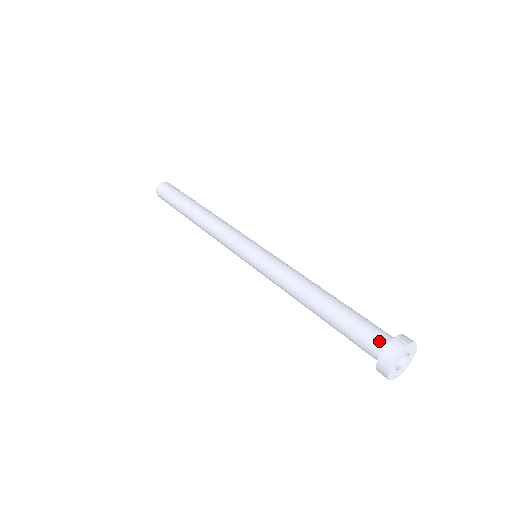
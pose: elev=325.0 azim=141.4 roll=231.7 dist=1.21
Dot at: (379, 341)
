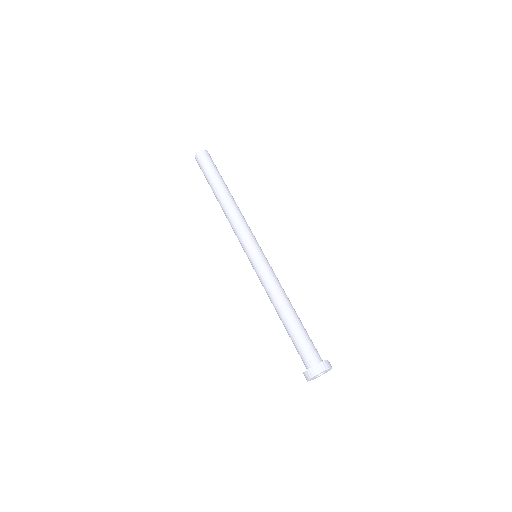
Dot at: (309, 361)
